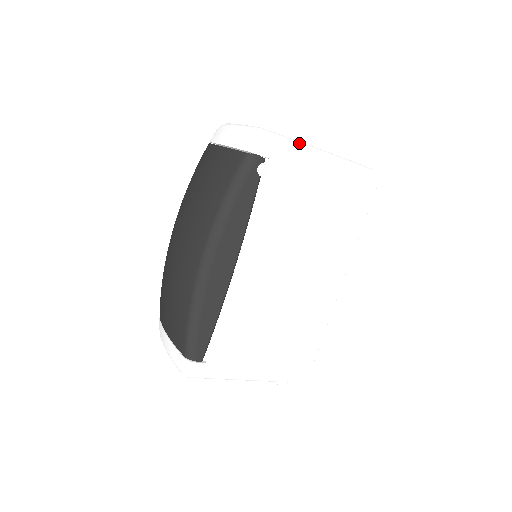
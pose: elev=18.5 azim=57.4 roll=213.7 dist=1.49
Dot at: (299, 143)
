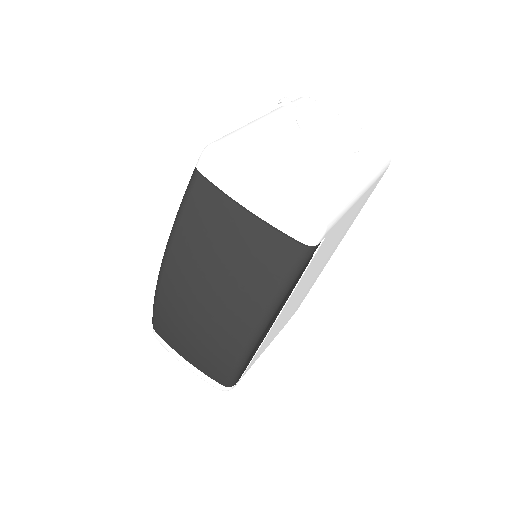
Dot at: (345, 190)
